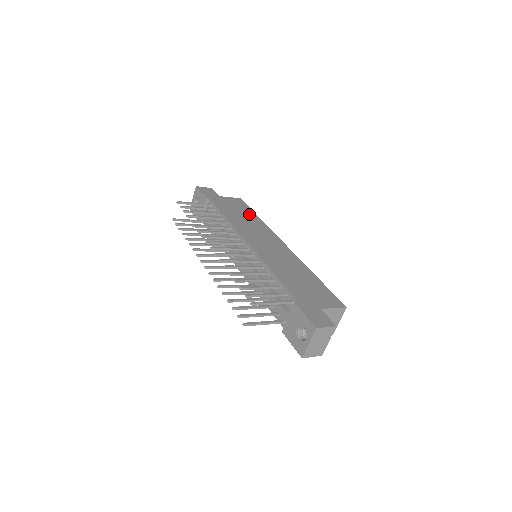
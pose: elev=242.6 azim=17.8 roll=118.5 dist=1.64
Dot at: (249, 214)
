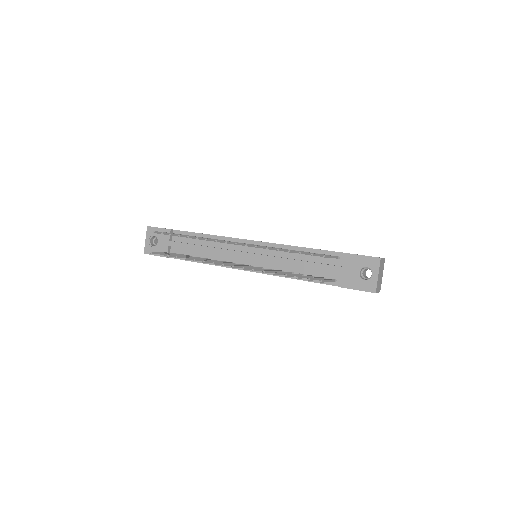
Dot at: occluded
